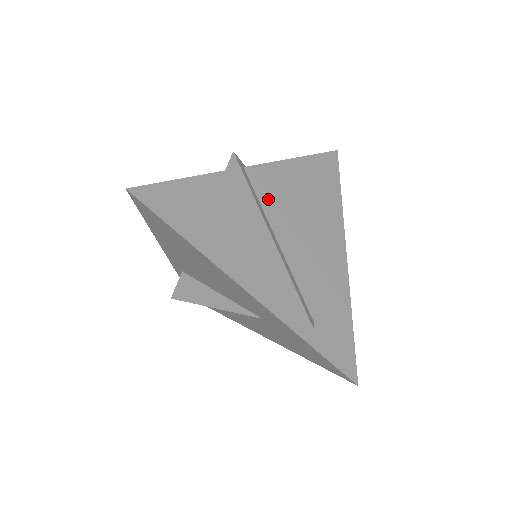
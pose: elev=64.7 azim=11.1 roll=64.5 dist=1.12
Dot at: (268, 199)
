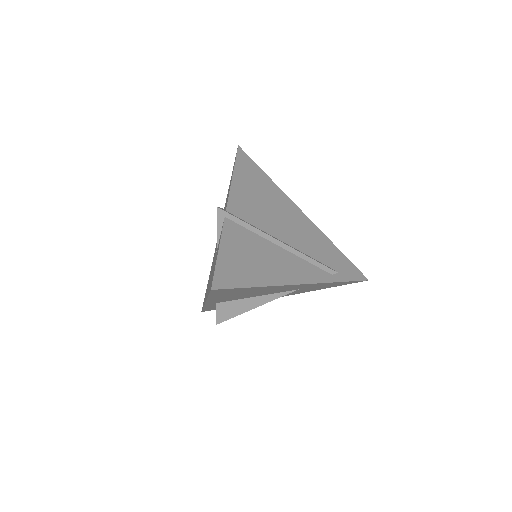
Dot at: (253, 219)
